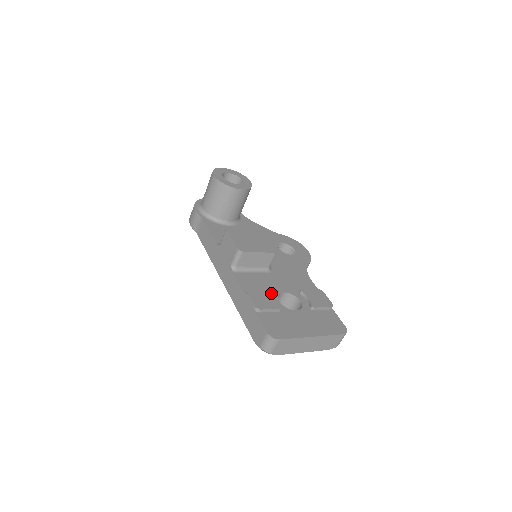
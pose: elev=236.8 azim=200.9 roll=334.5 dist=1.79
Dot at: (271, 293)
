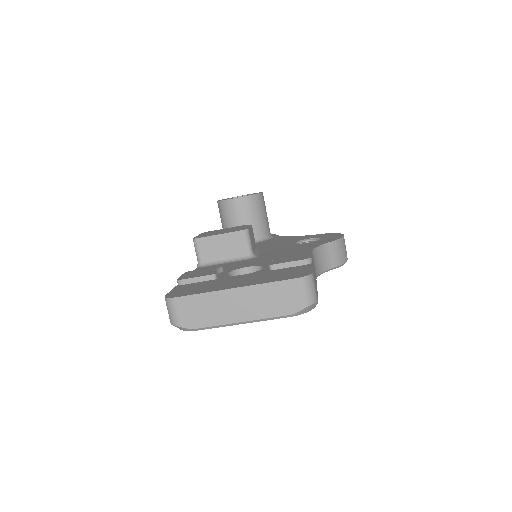
Dot at: (218, 267)
